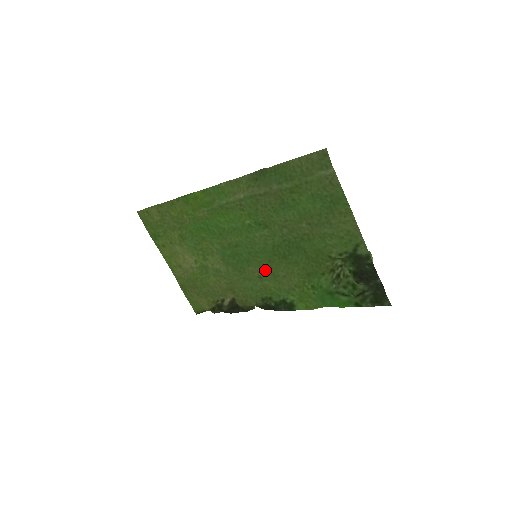
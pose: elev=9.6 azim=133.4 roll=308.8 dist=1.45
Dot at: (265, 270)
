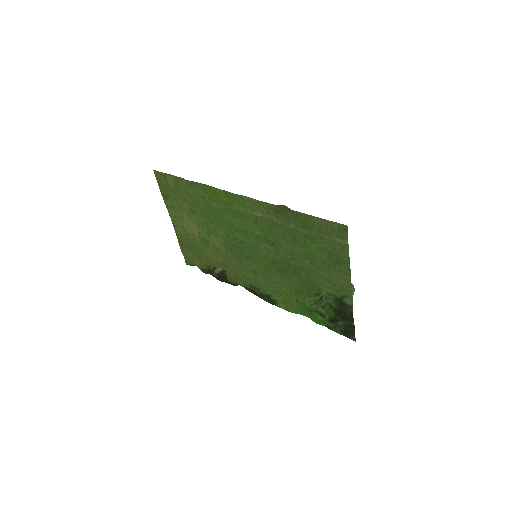
Dot at: (260, 270)
